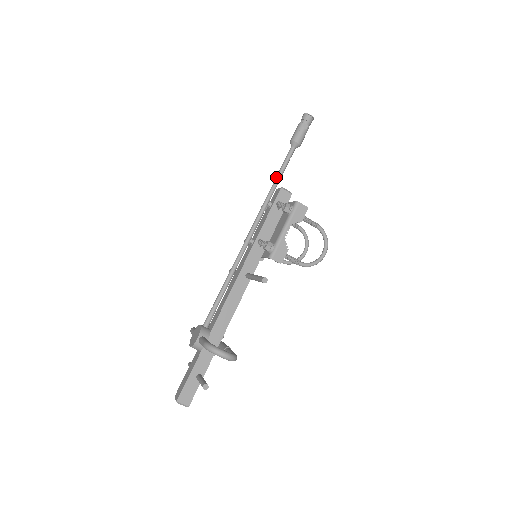
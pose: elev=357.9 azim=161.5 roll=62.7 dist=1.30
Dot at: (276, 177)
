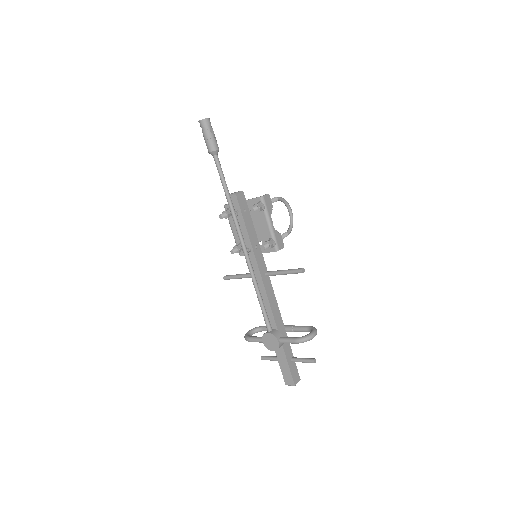
Dot at: (225, 190)
